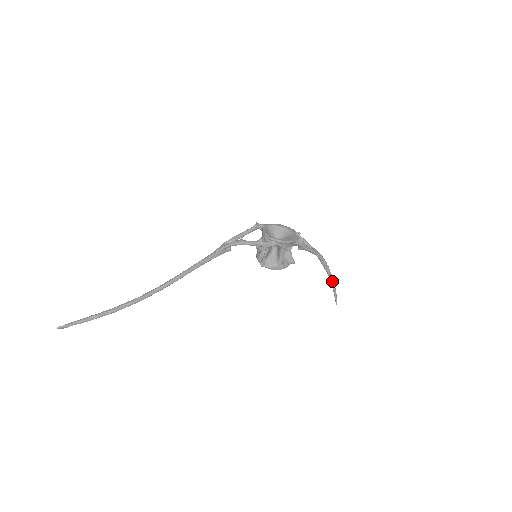
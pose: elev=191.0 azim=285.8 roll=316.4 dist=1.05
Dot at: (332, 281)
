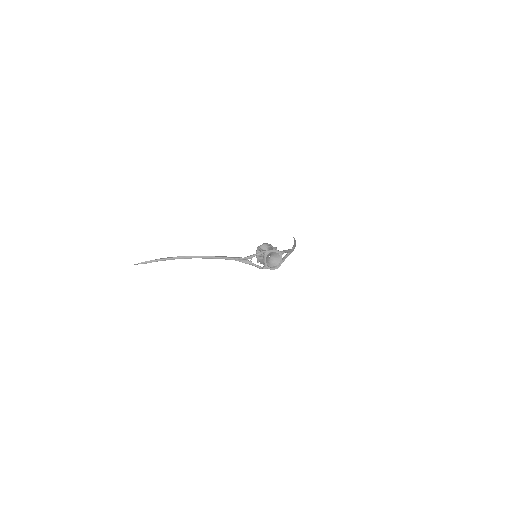
Dot at: occluded
